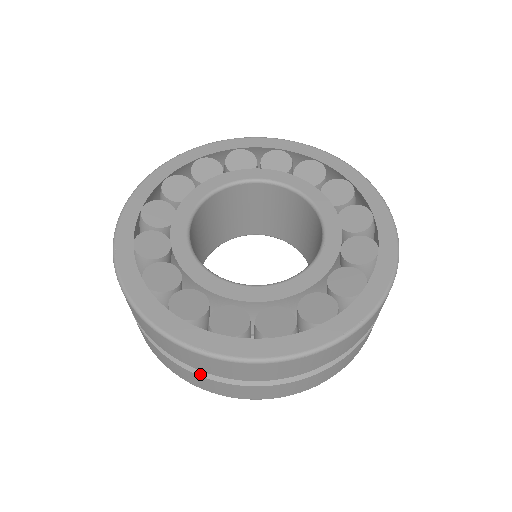
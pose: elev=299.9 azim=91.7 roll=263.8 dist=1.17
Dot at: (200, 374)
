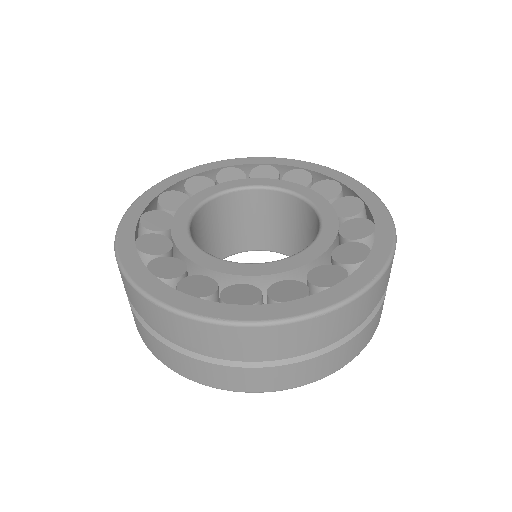
Dot at: (214, 362)
